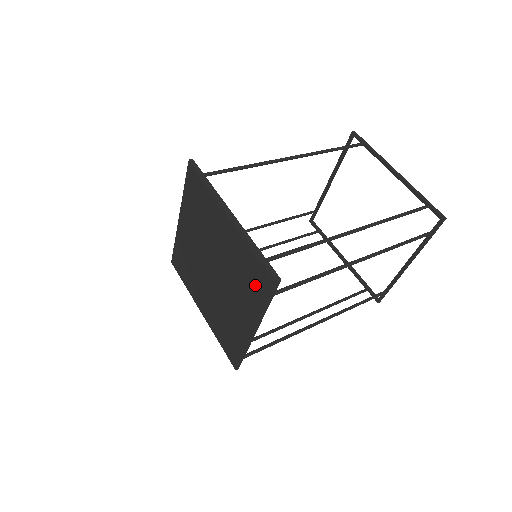
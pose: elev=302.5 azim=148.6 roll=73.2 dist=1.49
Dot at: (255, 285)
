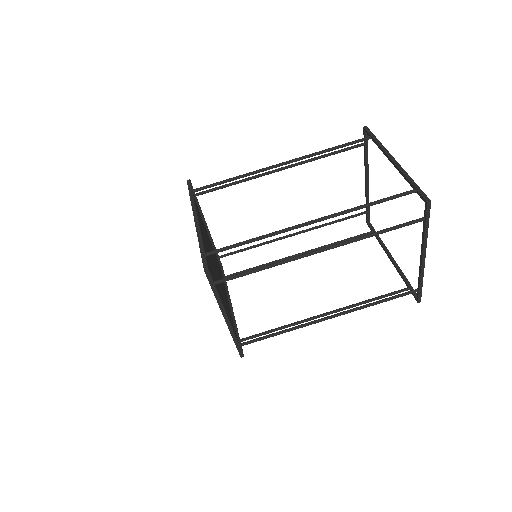
Dot at: occluded
